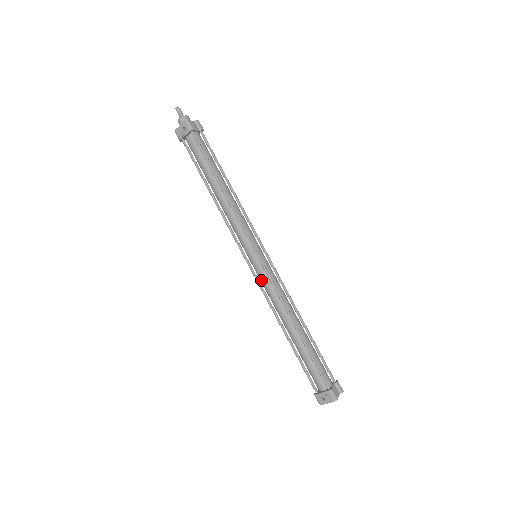
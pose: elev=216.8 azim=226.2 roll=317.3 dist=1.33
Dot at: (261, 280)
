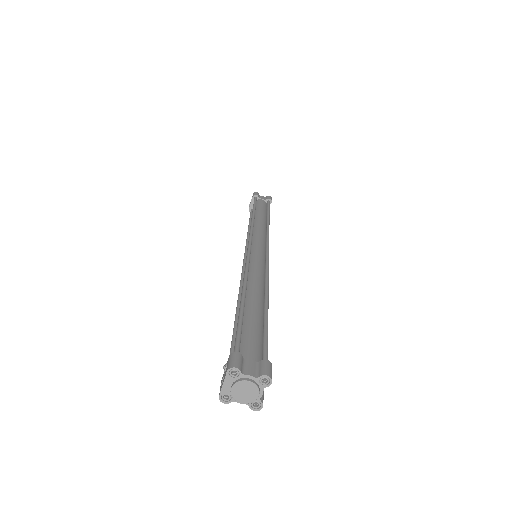
Dot at: occluded
